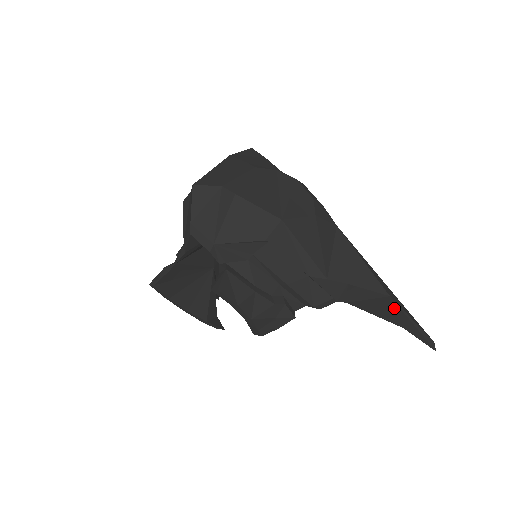
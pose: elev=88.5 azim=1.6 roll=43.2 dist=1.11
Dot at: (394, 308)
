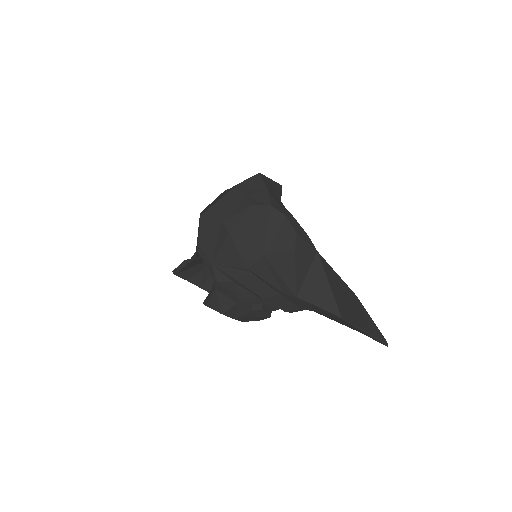
Dot at: (348, 323)
